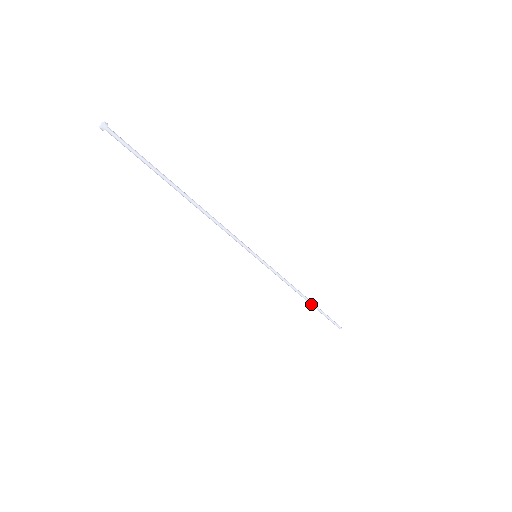
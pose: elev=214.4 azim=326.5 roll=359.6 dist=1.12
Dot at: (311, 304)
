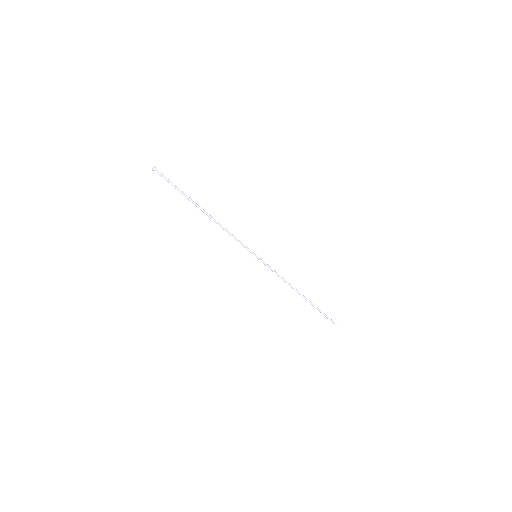
Dot at: (305, 299)
